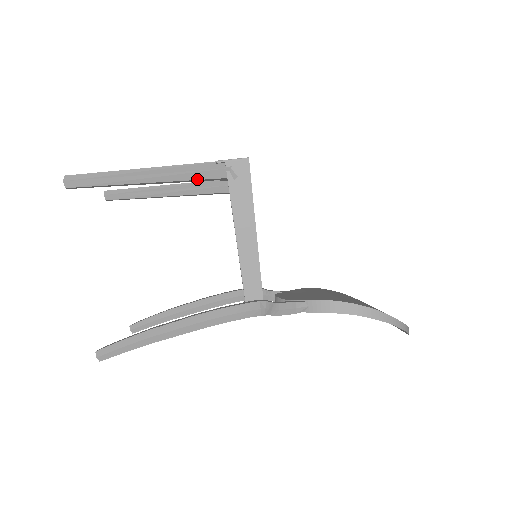
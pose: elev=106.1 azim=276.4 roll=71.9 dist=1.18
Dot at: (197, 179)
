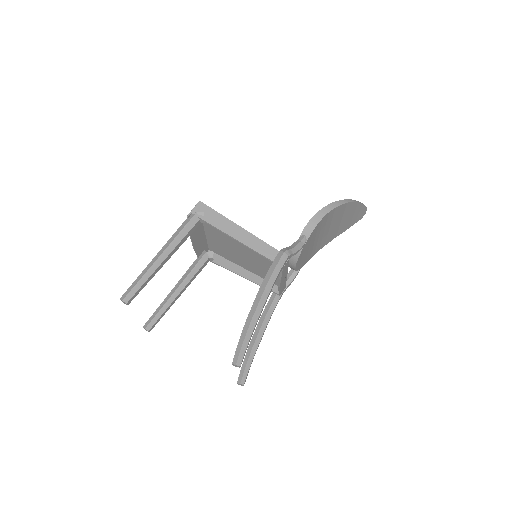
Dot at: (187, 234)
